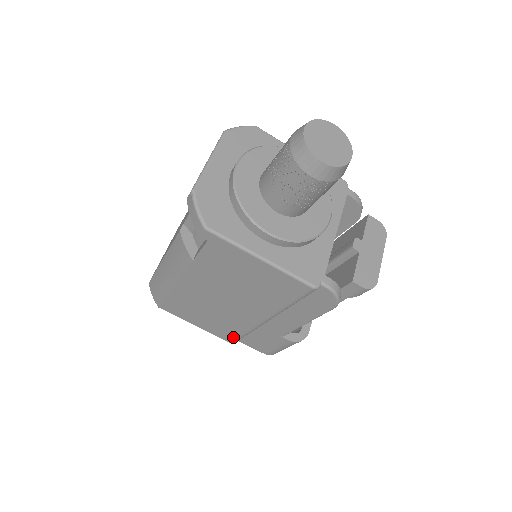
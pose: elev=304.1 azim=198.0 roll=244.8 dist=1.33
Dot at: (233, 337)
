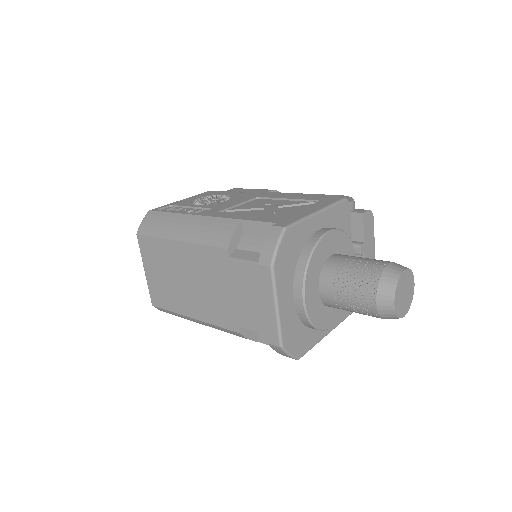
Dot at: occluded
